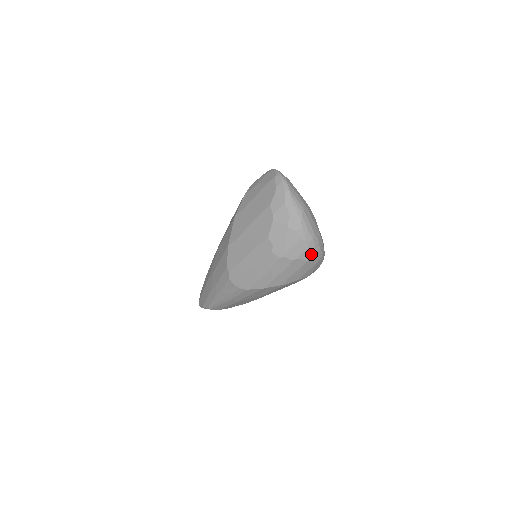
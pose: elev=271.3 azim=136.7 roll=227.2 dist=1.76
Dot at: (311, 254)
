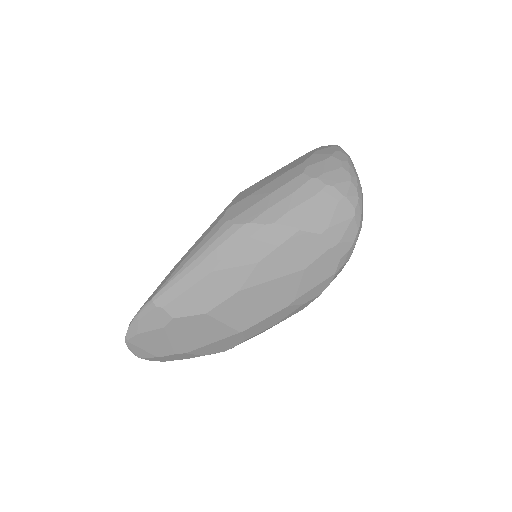
Dot at: (351, 193)
